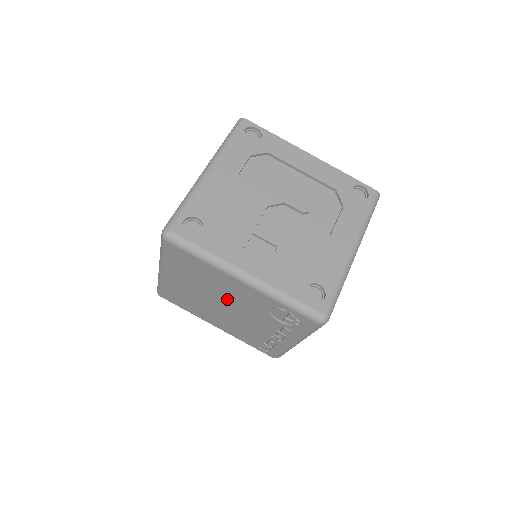
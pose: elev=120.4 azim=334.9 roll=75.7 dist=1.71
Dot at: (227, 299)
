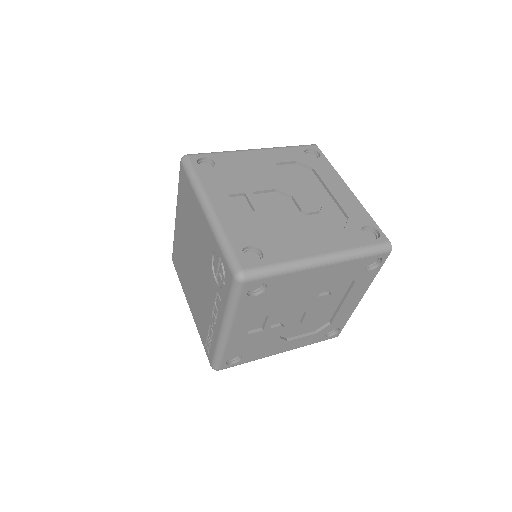
Dot at: (197, 249)
